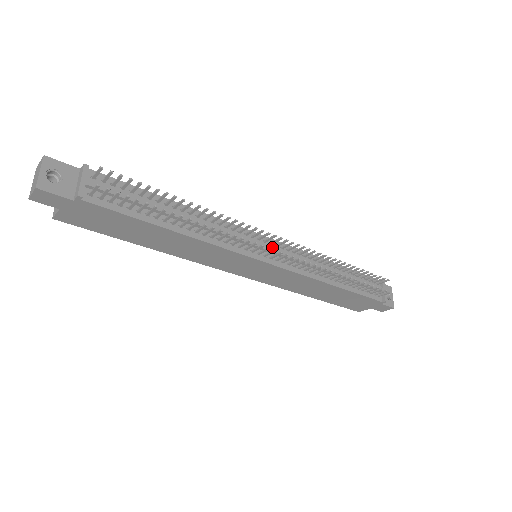
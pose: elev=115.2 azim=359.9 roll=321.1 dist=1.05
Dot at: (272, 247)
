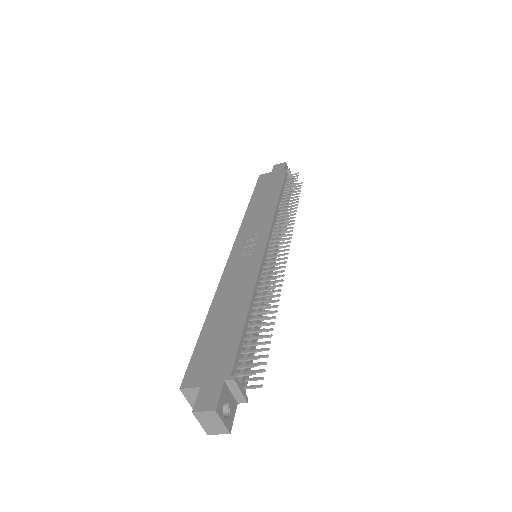
Dot at: (274, 249)
